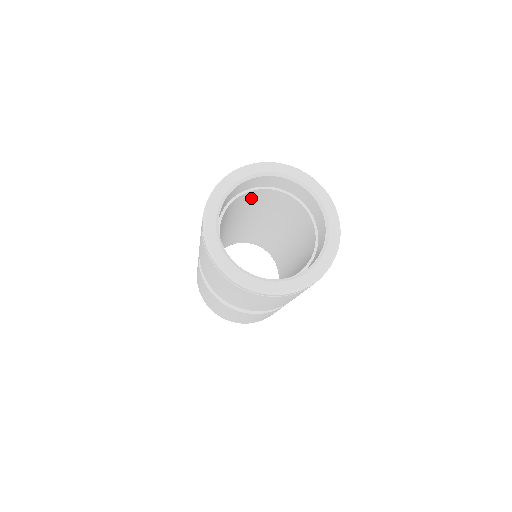
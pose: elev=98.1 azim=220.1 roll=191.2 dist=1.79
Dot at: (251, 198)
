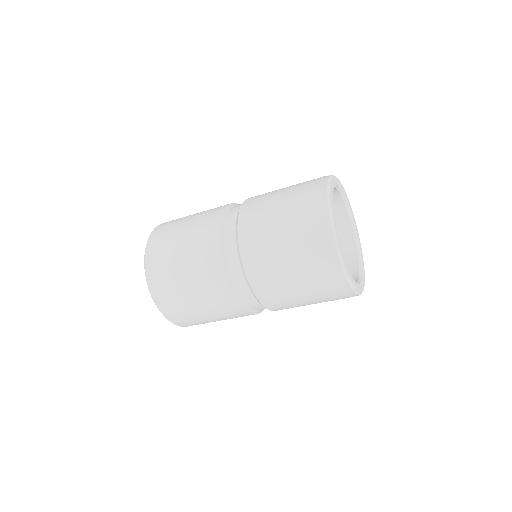
Dot at: occluded
